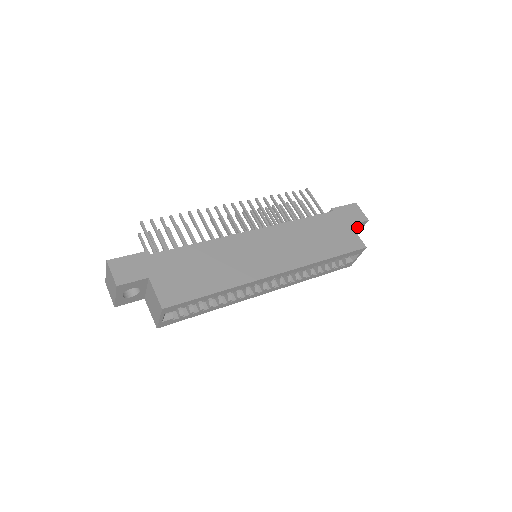
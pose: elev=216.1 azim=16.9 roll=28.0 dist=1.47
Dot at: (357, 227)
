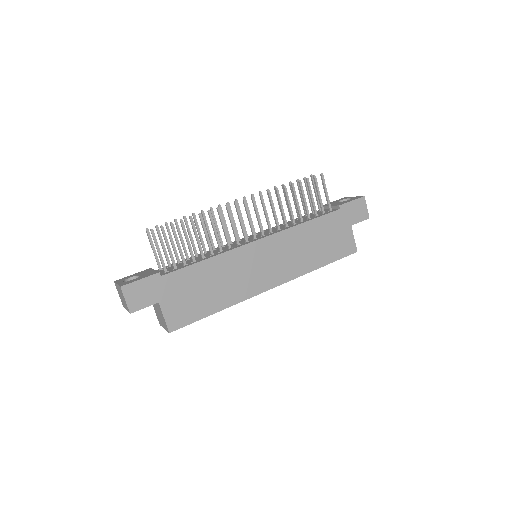
Dot at: occluded
